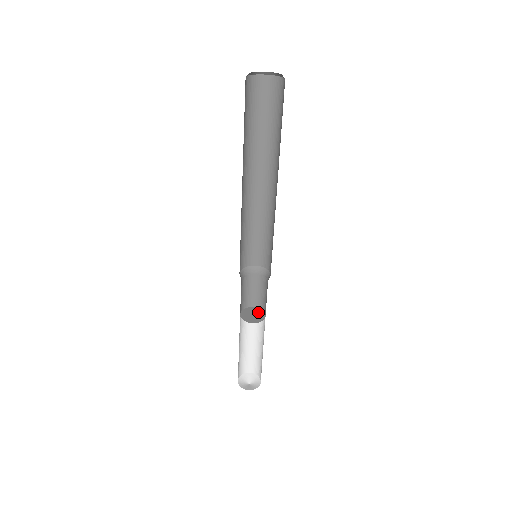
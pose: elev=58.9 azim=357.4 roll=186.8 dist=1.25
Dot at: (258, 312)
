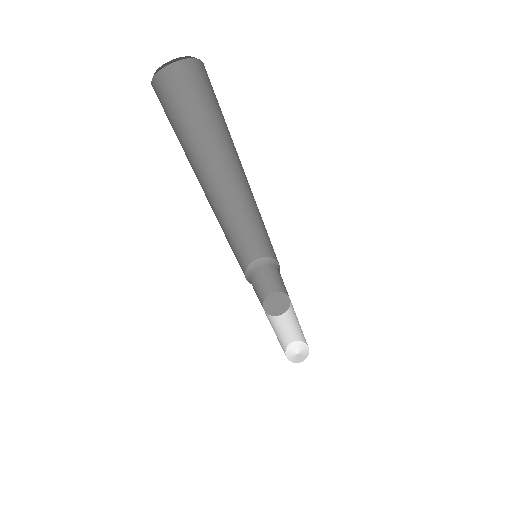
Dot at: (283, 299)
